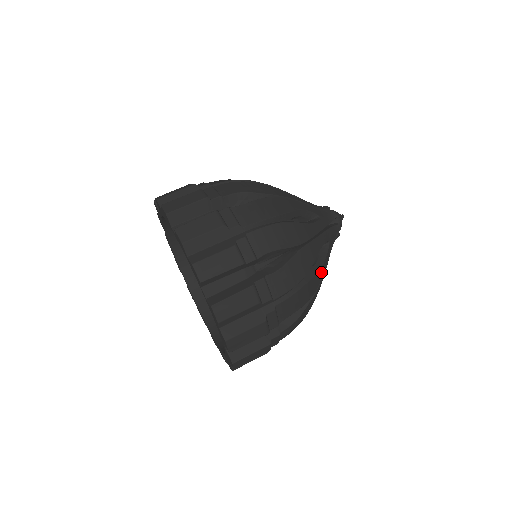
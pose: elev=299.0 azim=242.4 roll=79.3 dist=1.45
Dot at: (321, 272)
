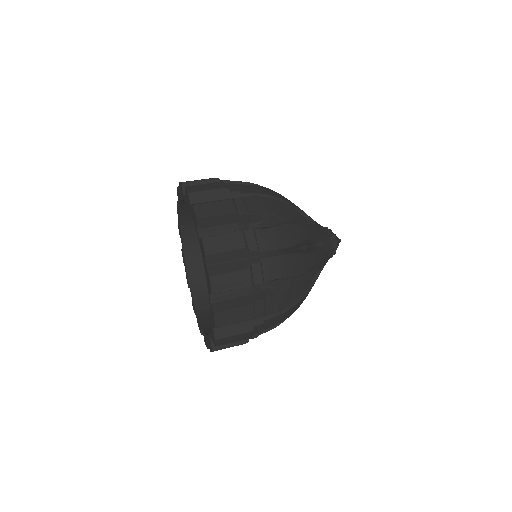
Dot at: (308, 293)
